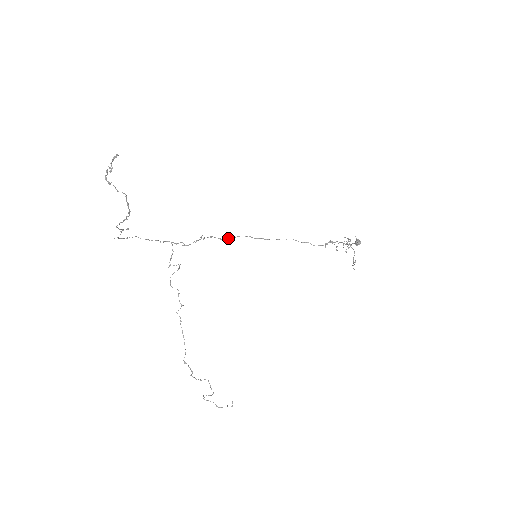
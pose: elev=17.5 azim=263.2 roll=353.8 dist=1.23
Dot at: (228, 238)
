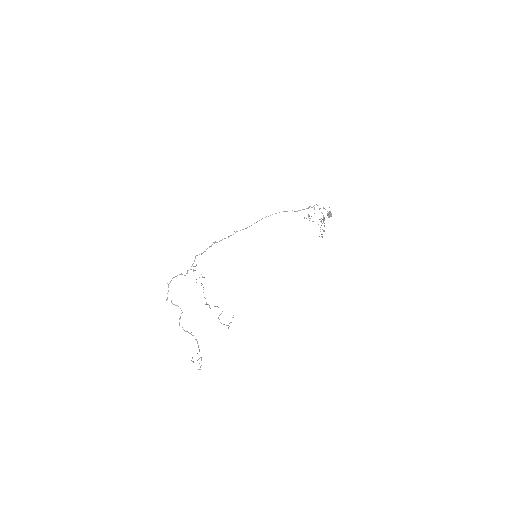
Dot at: occluded
